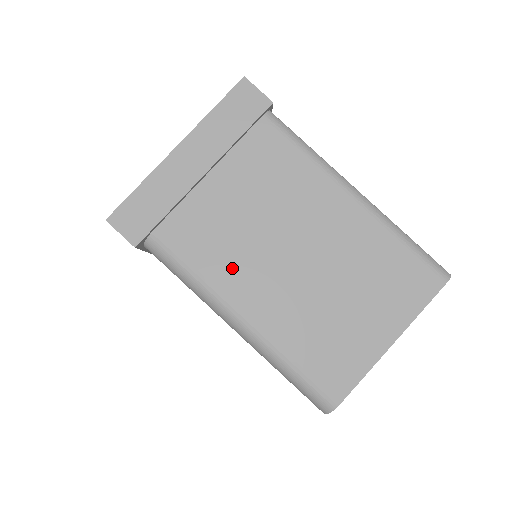
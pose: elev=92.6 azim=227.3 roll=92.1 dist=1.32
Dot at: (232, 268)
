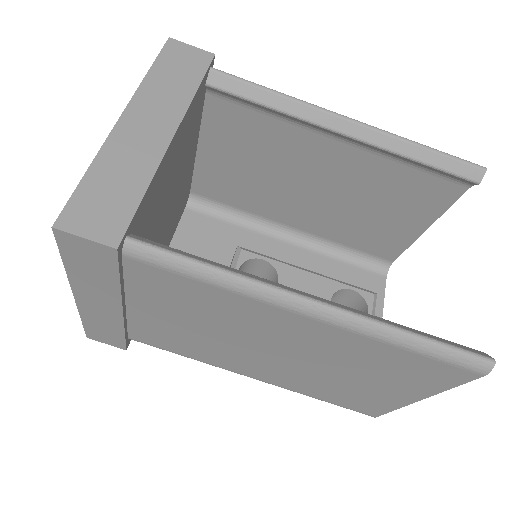
Dot at: (216, 357)
